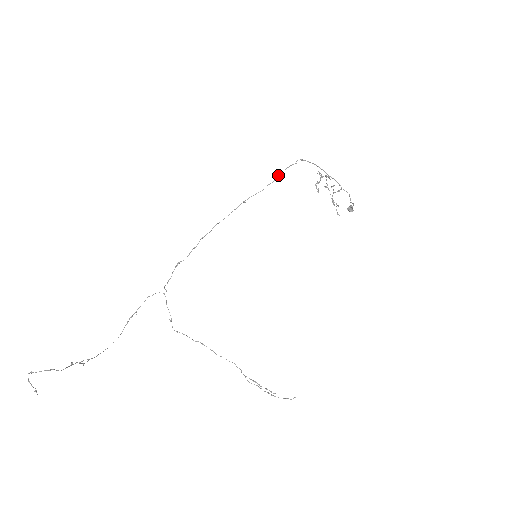
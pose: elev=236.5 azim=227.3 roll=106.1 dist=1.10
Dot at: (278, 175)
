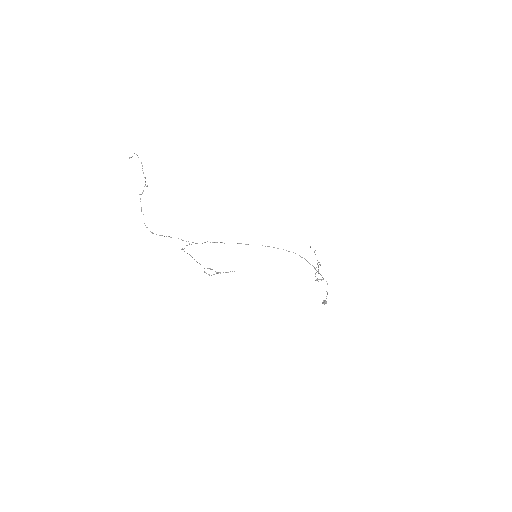
Dot at: occluded
